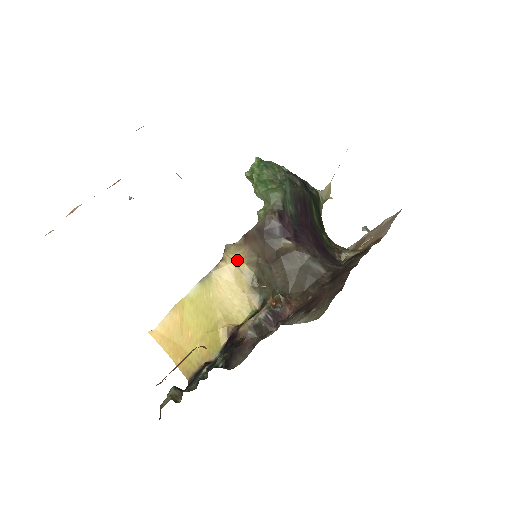
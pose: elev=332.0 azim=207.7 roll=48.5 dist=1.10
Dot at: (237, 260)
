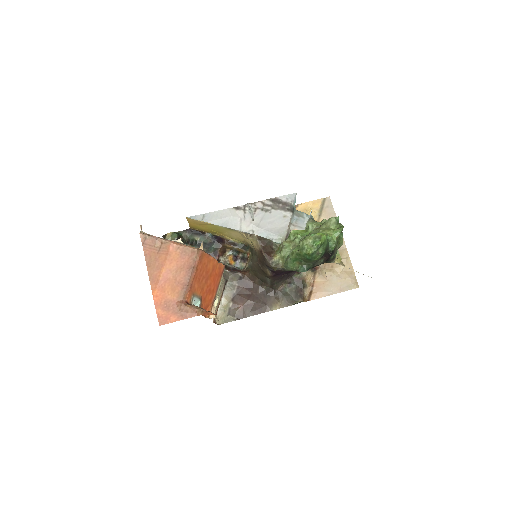
Dot at: (252, 242)
